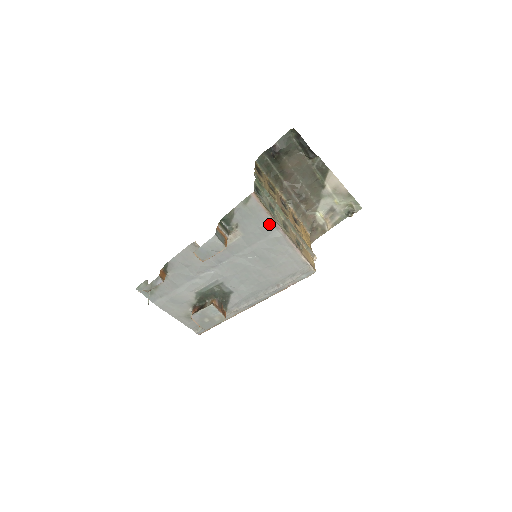
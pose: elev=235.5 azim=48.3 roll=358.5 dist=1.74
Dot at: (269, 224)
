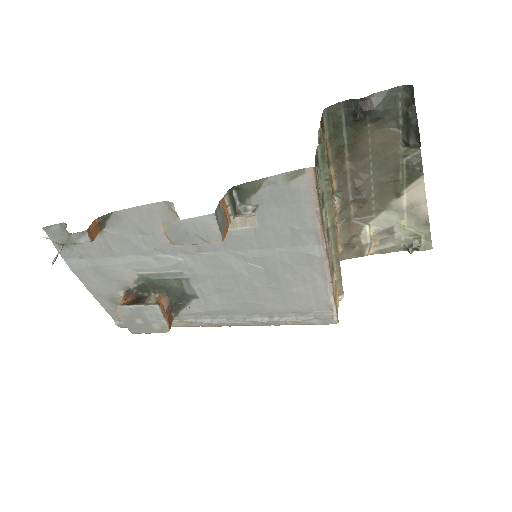
Dot at: (310, 230)
